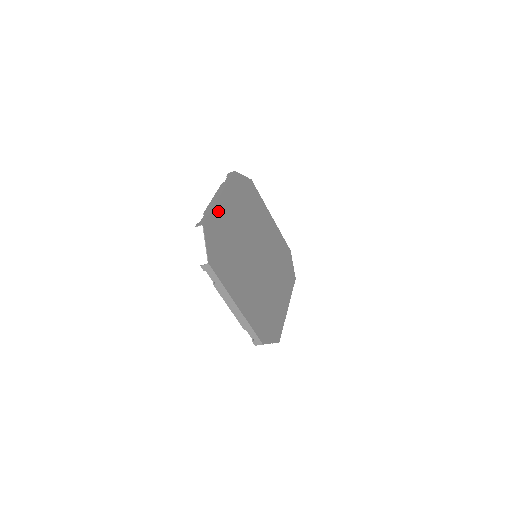
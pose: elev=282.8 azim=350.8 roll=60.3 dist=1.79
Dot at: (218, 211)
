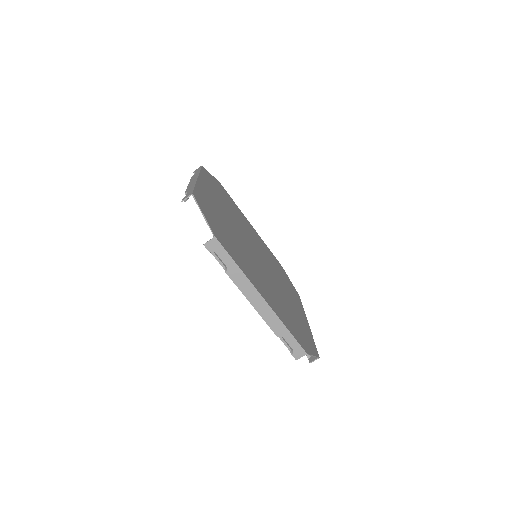
Dot at: (202, 191)
